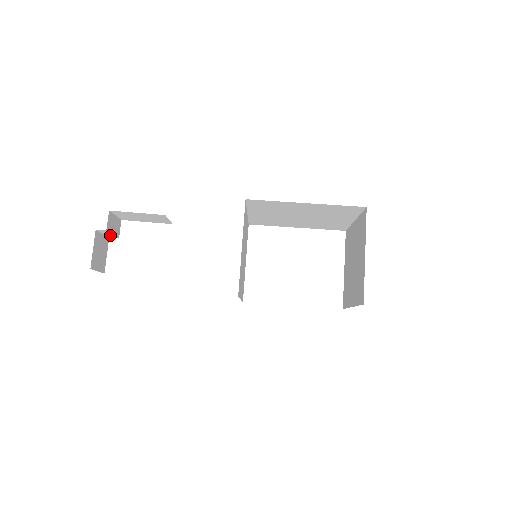
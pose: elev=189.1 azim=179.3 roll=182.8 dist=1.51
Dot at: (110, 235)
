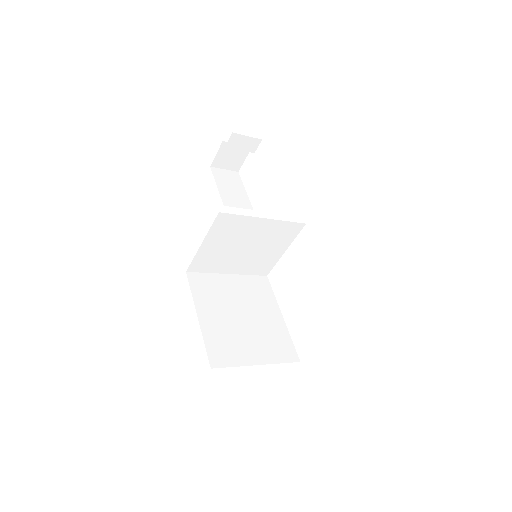
Dot at: occluded
